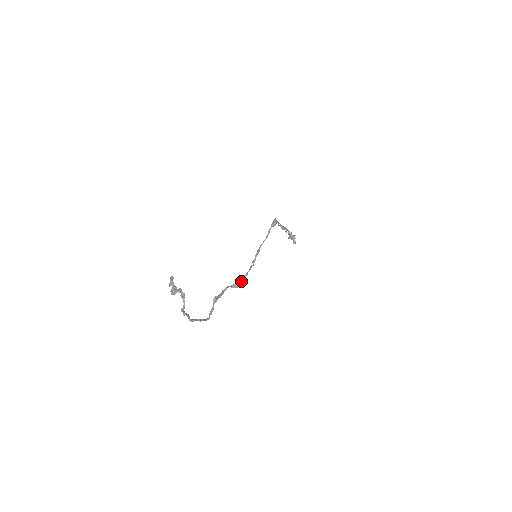
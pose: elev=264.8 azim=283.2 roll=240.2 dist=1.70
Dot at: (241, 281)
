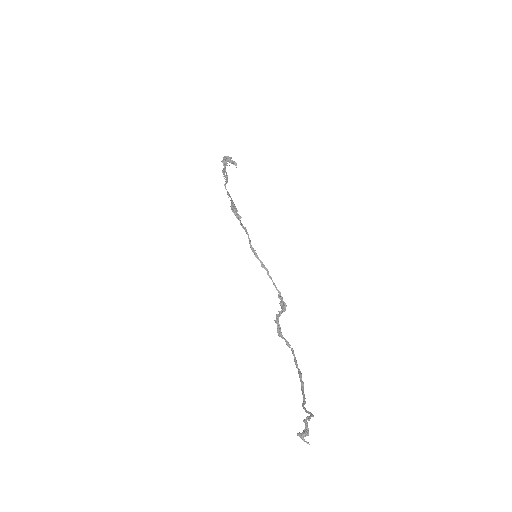
Dot at: (284, 304)
